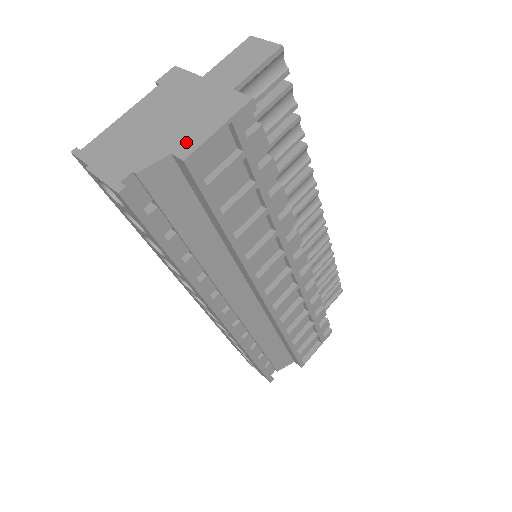
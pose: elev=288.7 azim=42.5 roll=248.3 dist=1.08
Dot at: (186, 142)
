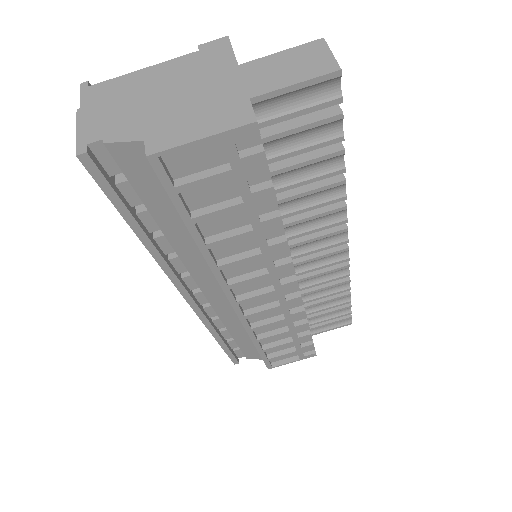
Dot at: (164, 136)
